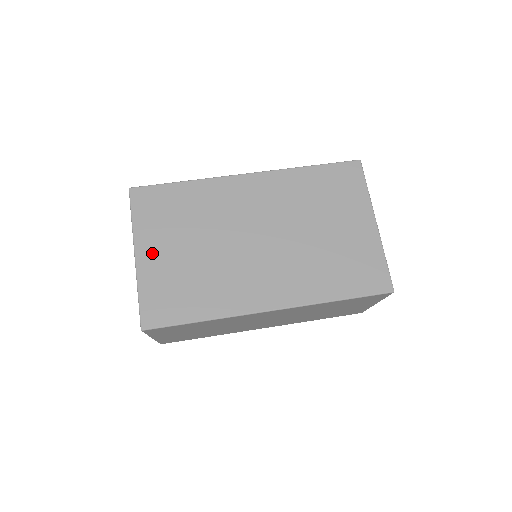
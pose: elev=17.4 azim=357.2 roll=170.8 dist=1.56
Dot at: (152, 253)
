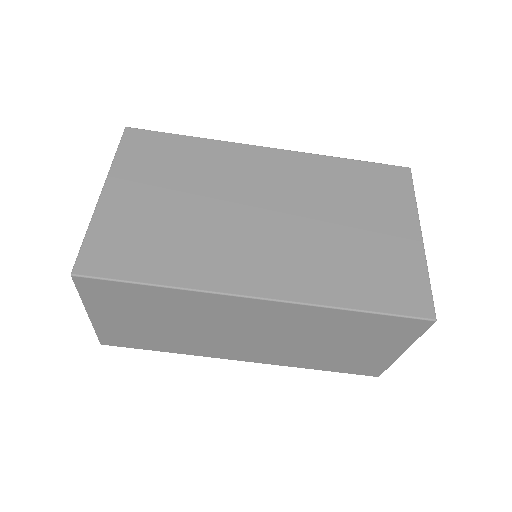
Dot at: (124, 194)
